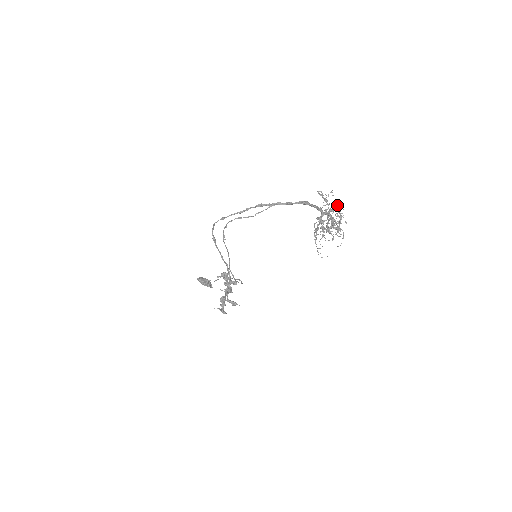
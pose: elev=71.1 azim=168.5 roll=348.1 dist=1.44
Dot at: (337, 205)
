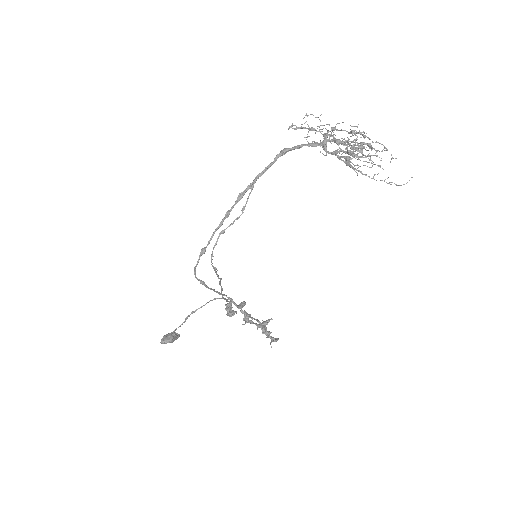
Dot at: (324, 125)
